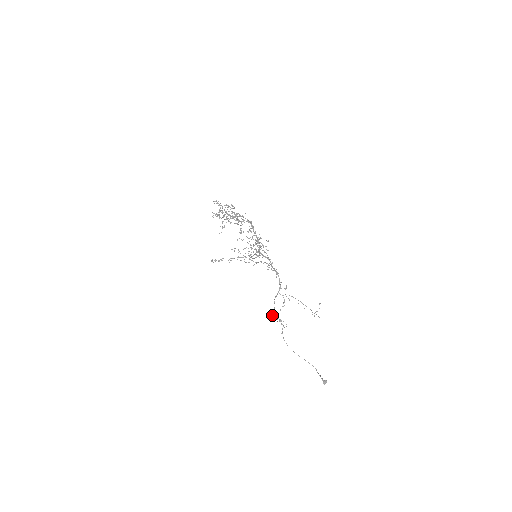
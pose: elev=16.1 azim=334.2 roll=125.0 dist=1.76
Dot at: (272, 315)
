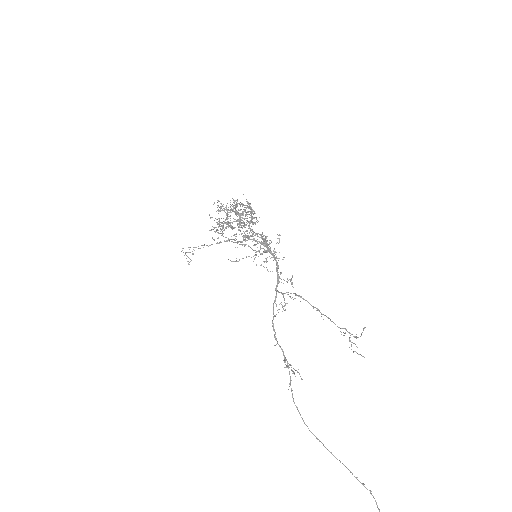
Dot at: occluded
